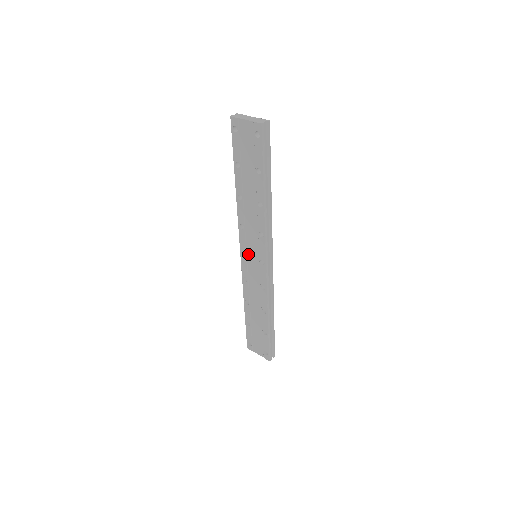
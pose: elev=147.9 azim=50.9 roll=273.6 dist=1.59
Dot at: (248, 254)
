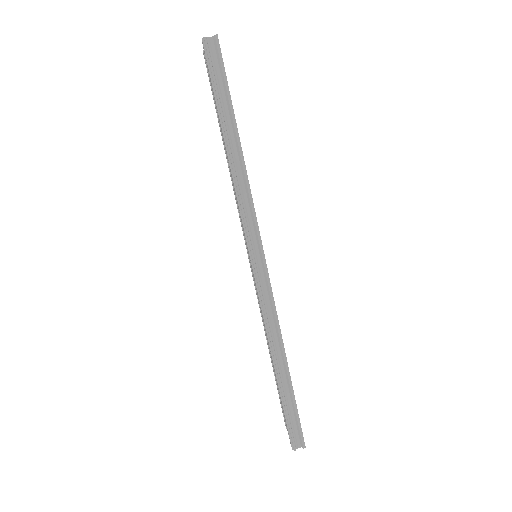
Dot at: (248, 253)
